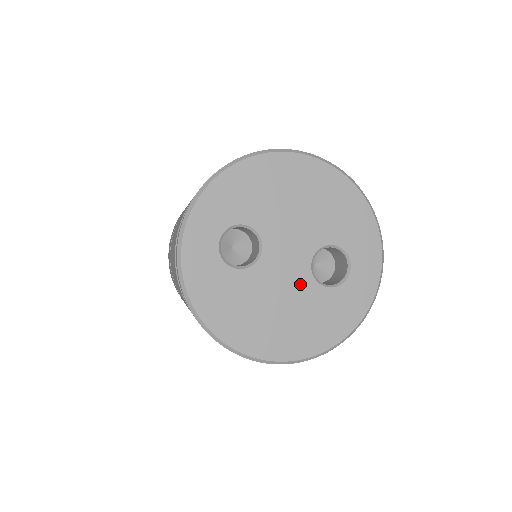
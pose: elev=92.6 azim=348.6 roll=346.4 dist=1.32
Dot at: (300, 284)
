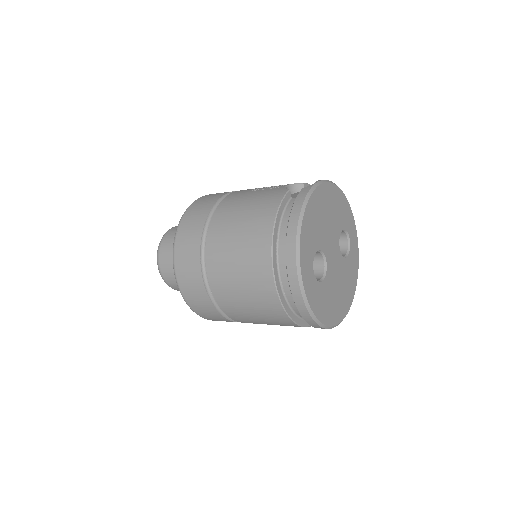
Dot at: (340, 265)
